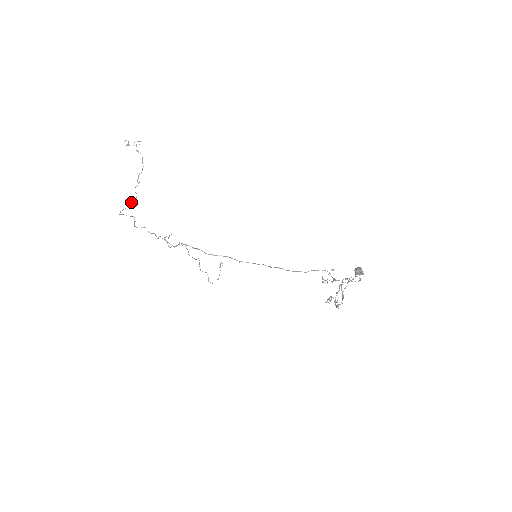
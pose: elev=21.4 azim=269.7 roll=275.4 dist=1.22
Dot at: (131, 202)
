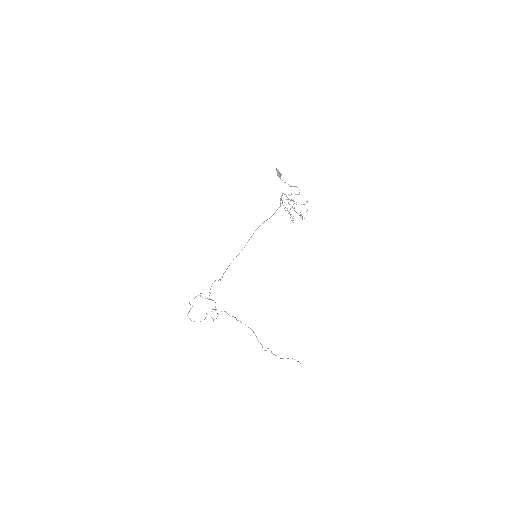
Dot at: occluded
